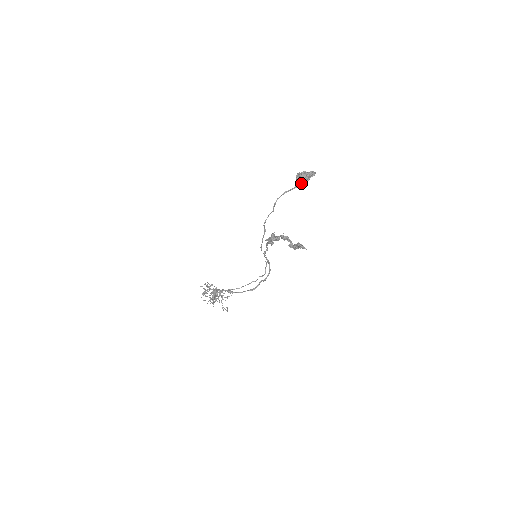
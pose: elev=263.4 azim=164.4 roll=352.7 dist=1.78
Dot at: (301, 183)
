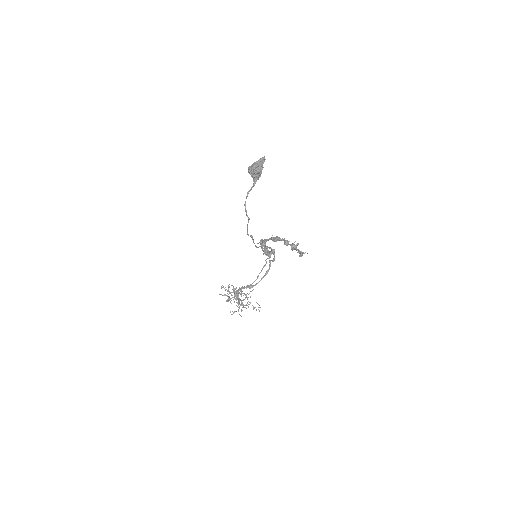
Dot at: (258, 176)
